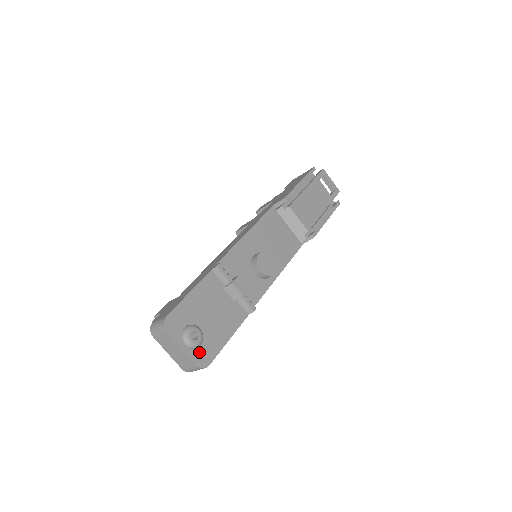
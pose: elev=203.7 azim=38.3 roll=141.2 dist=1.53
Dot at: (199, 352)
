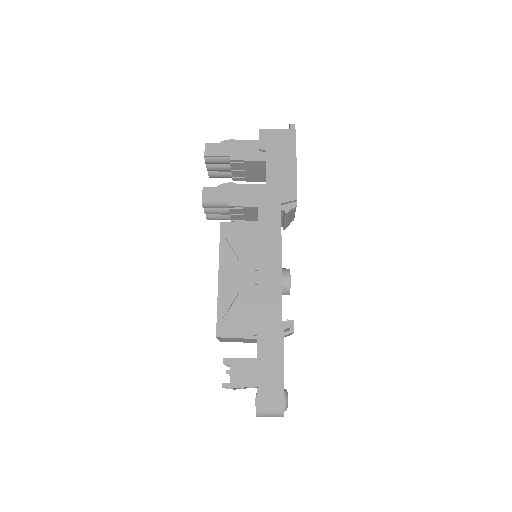
Dot at: occluded
